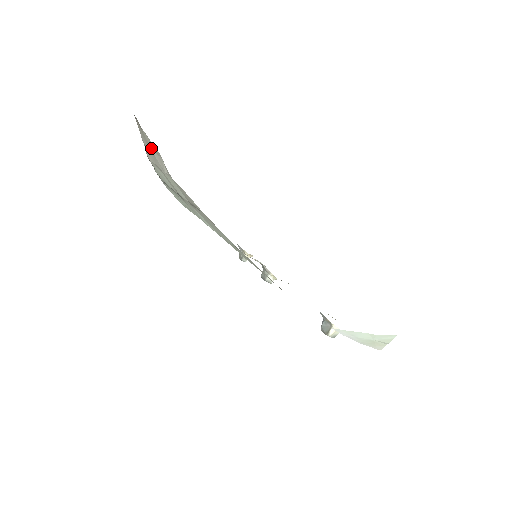
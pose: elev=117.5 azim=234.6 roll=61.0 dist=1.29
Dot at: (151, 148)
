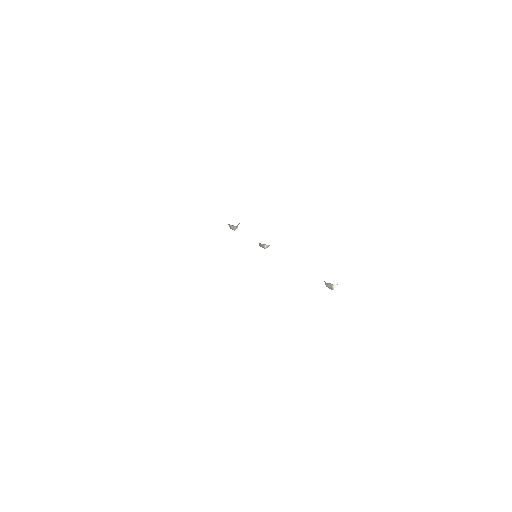
Dot at: occluded
